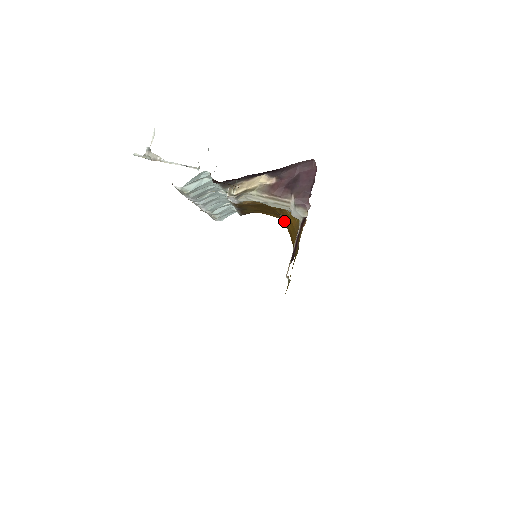
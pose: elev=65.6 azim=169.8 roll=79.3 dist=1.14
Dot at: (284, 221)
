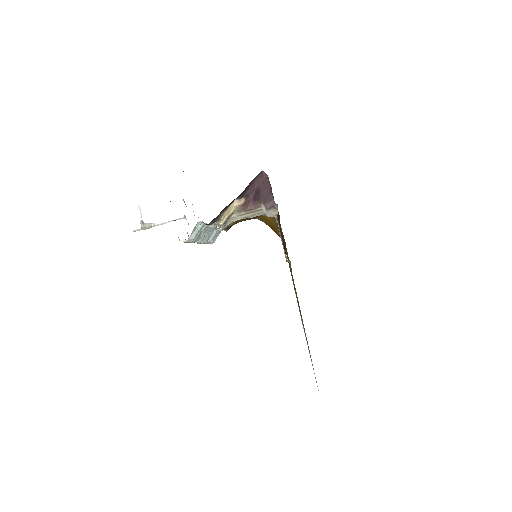
Dot at: (262, 221)
